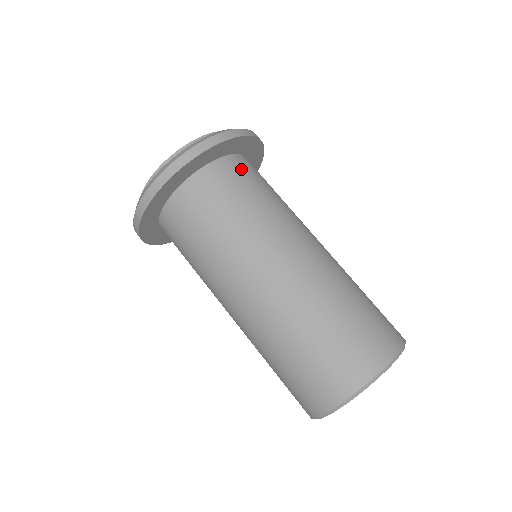
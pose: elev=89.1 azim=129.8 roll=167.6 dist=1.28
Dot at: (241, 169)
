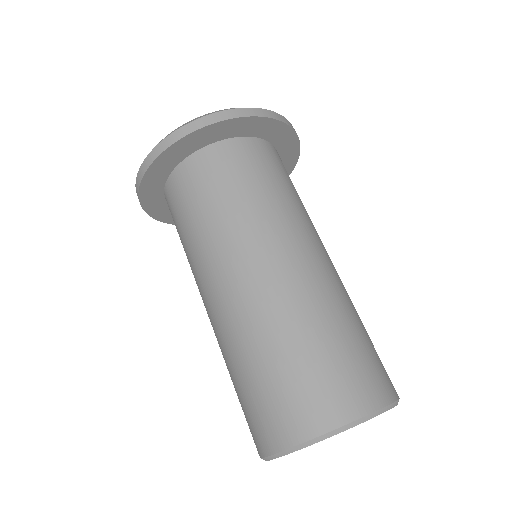
Dot at: (216, 163)
